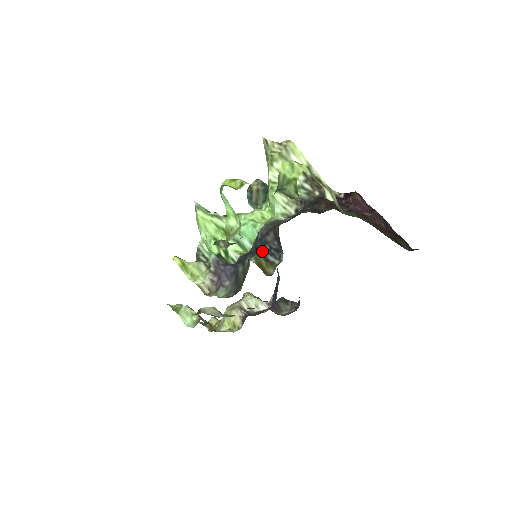
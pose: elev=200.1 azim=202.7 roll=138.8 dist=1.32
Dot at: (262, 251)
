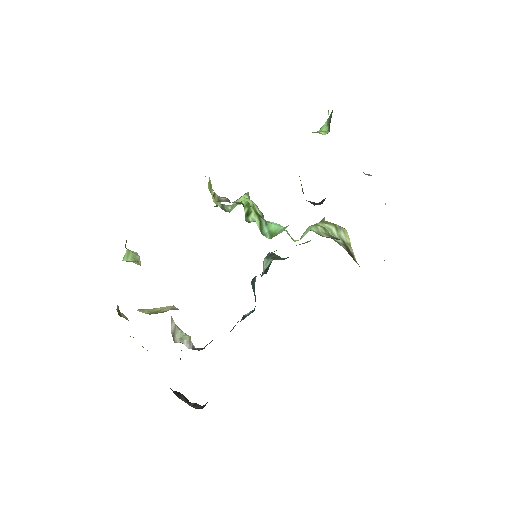
Dot at: occluded
